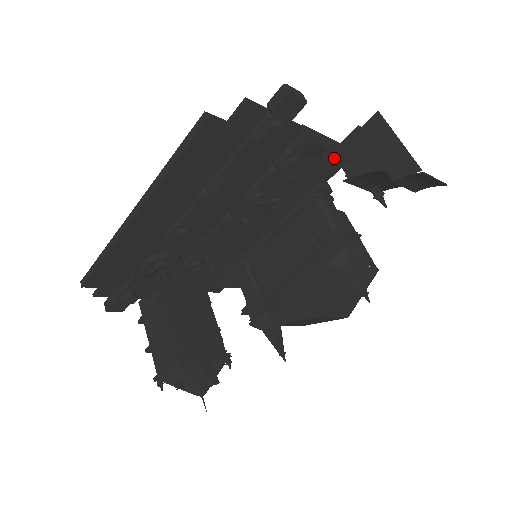
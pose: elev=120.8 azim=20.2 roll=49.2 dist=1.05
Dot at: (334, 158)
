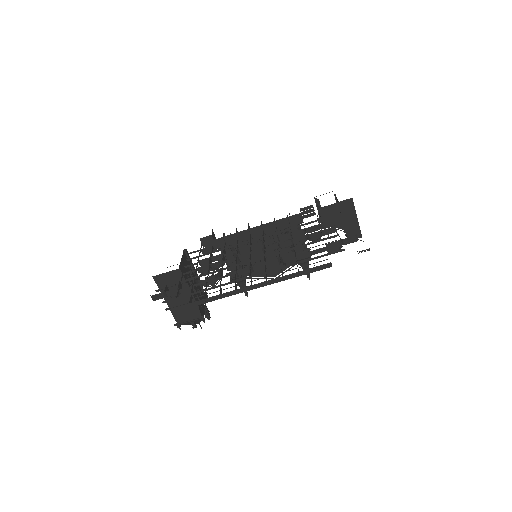
Dot at: occluded
